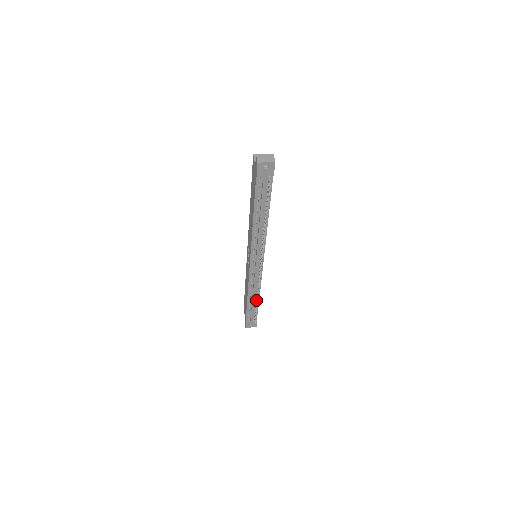
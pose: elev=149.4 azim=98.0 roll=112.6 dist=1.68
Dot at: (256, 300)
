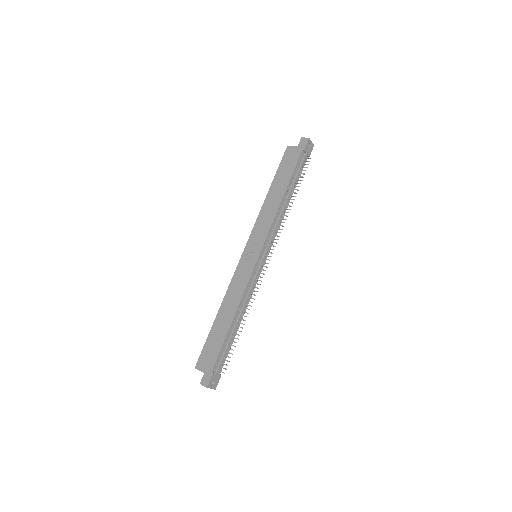
Dot at: (238, 325)
